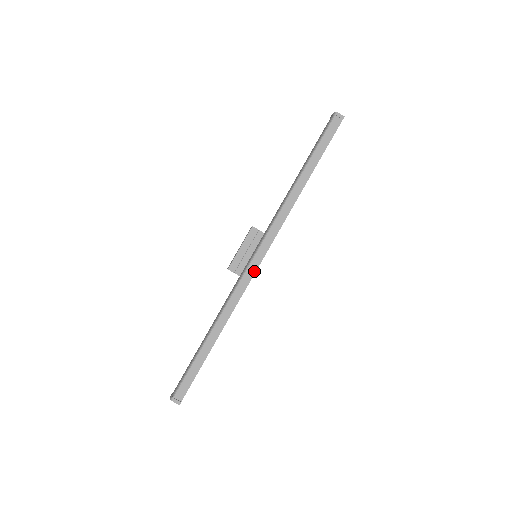
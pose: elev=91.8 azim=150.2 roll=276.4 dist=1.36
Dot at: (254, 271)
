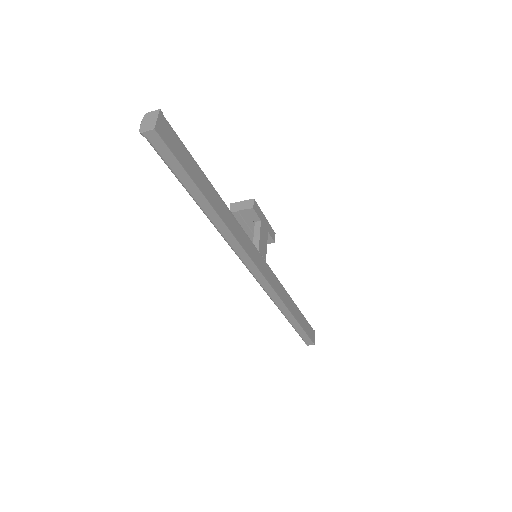
Dot at: (265, 281)
